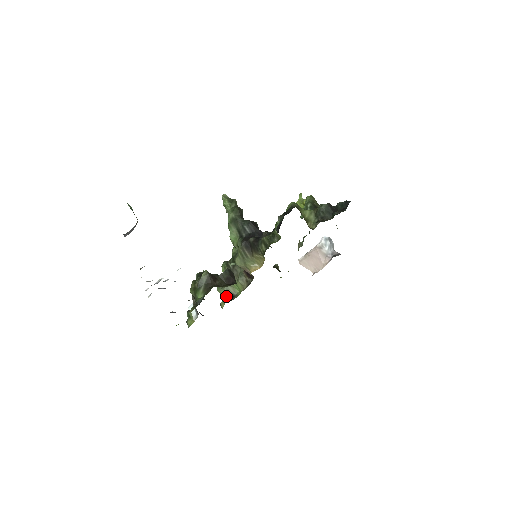
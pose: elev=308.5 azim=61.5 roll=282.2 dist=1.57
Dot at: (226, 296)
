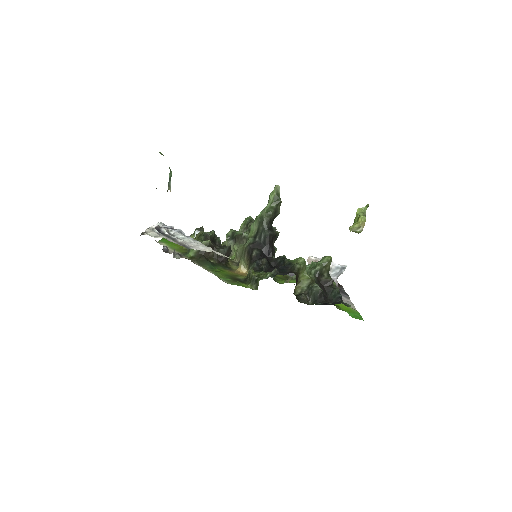
Dot at: occluded
